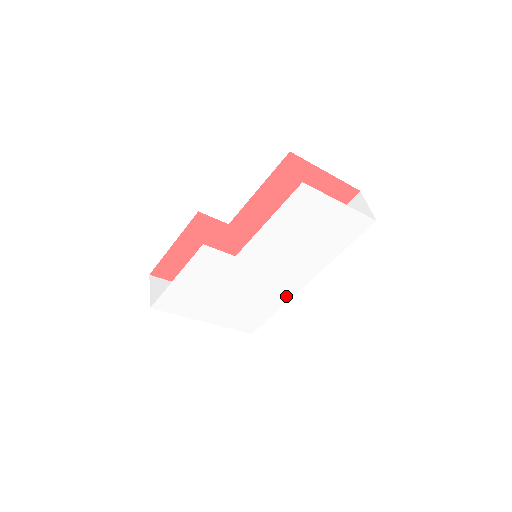
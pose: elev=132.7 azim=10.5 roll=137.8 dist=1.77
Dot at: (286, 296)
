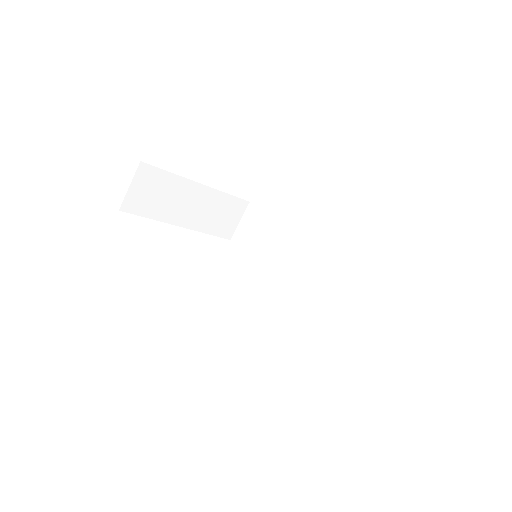
Dot at: occluded
